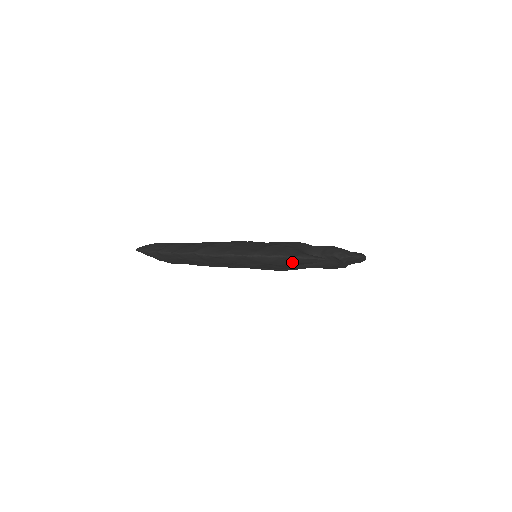
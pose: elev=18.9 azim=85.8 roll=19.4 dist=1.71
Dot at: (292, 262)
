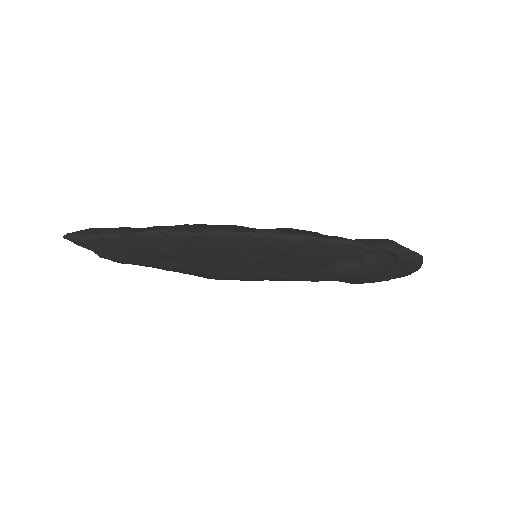
Dot at: (323, 251)
